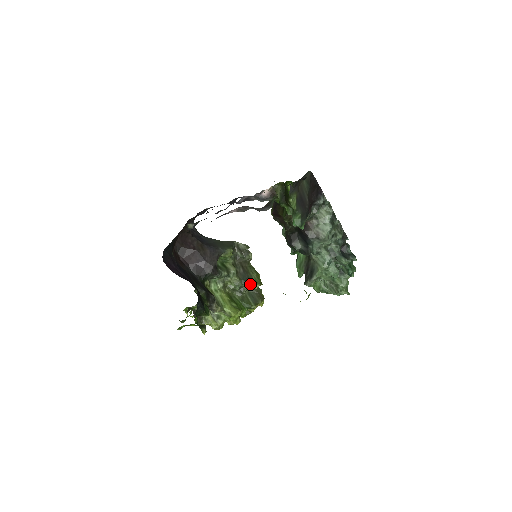
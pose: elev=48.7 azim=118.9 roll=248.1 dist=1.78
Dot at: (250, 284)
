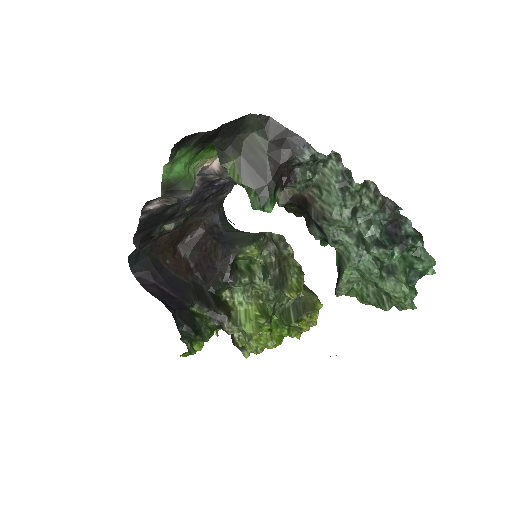
Dot at: occluded
